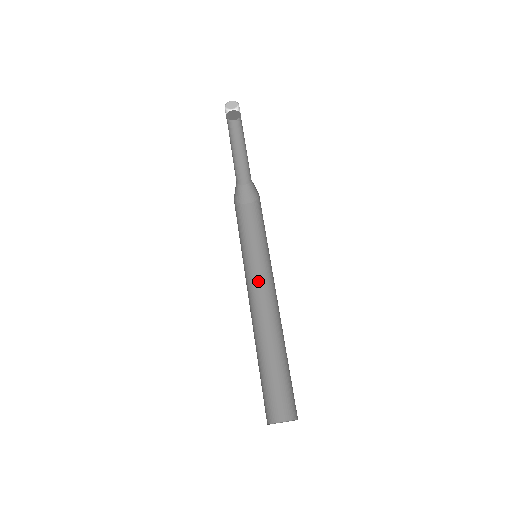
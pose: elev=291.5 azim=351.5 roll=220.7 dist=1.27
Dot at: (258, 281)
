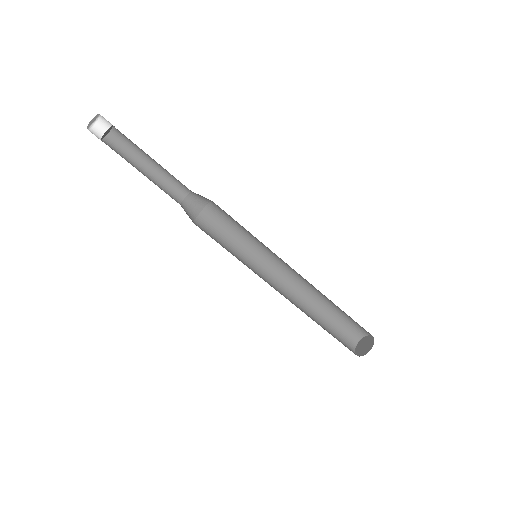
Dot at: (268, 268)
